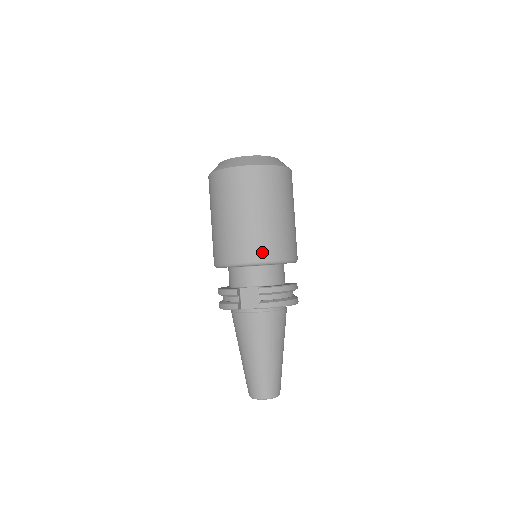
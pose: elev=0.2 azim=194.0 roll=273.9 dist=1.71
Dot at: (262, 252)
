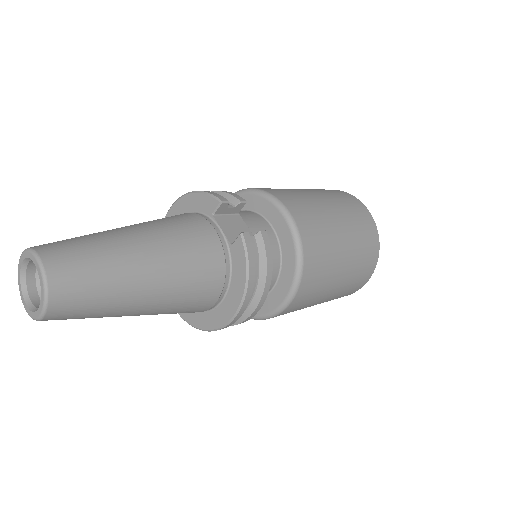
Dot at: (309, 234)
